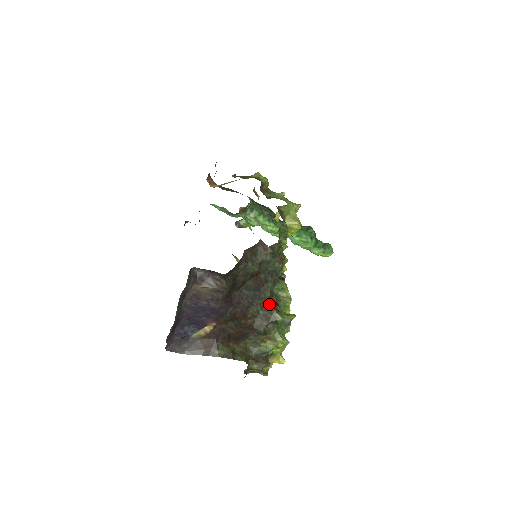
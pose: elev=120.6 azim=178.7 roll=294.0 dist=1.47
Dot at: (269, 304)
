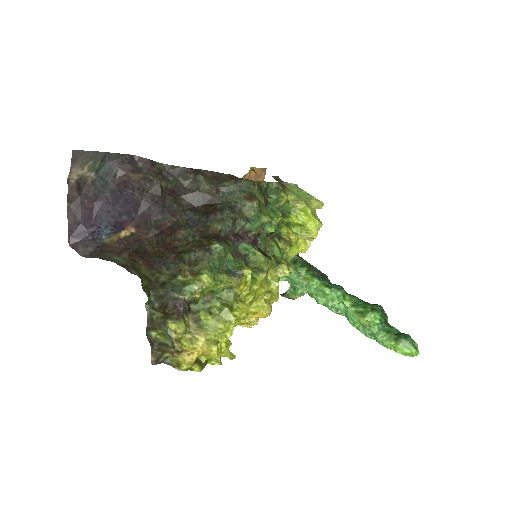
Dot at: (213, 235)
